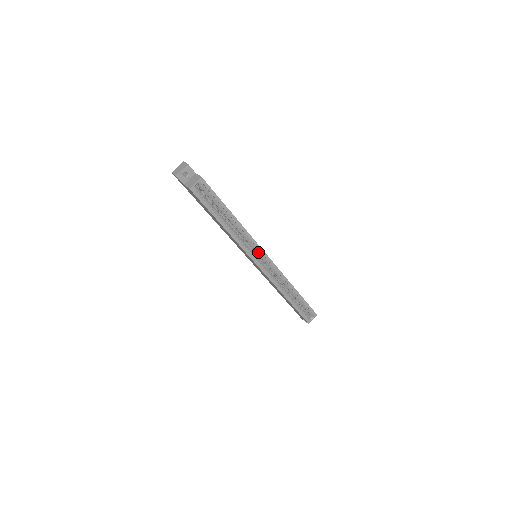
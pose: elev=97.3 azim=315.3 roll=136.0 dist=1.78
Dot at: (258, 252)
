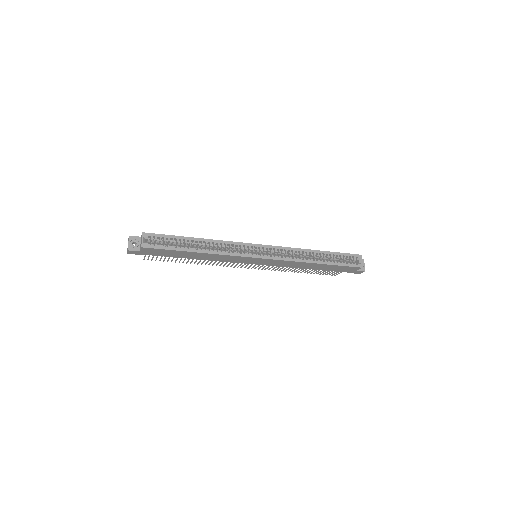
Dot at: (248, 248)
